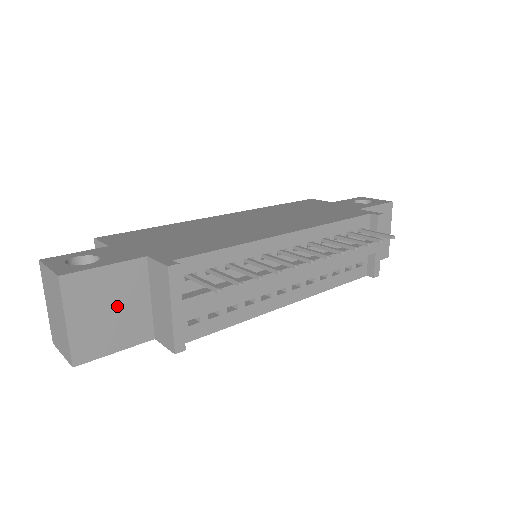
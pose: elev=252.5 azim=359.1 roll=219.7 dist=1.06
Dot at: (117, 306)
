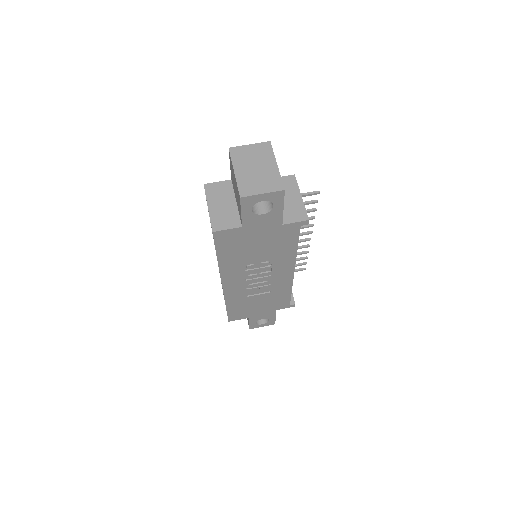
Dot at: occluded
